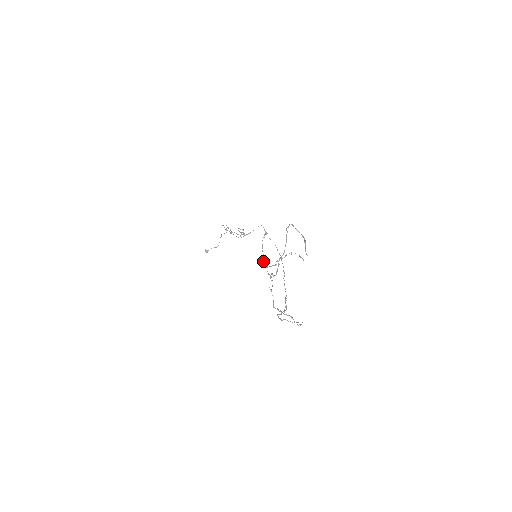
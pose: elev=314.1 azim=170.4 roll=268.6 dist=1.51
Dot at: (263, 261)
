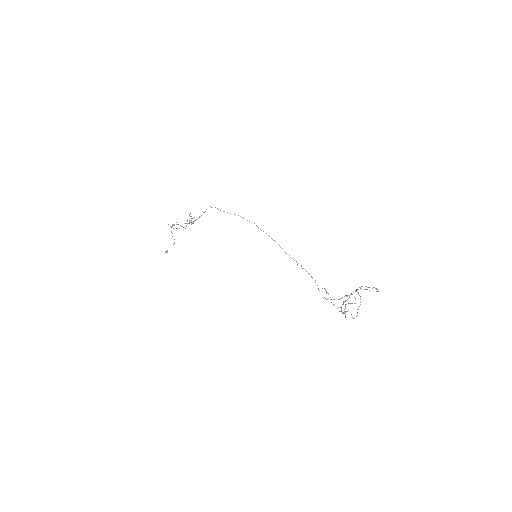
Dot at: occluded
